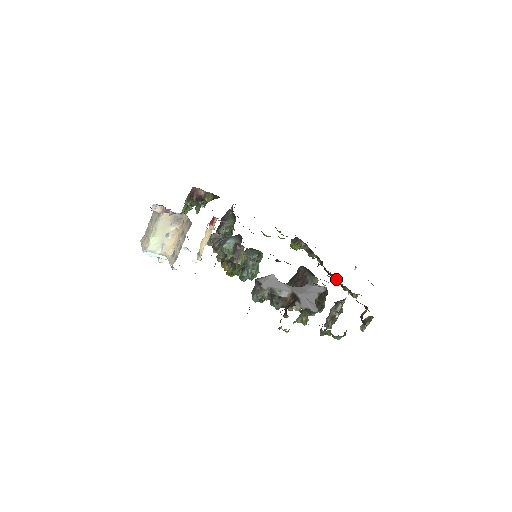
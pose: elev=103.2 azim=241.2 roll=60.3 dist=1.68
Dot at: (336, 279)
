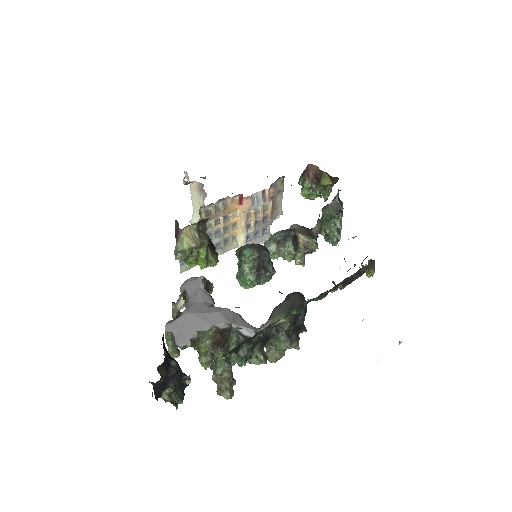
Dot at: occluded
